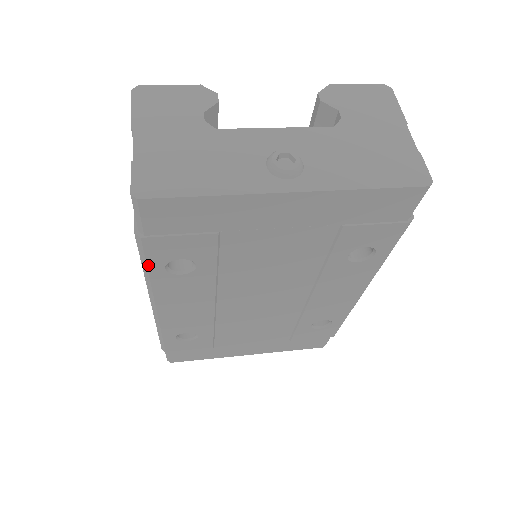
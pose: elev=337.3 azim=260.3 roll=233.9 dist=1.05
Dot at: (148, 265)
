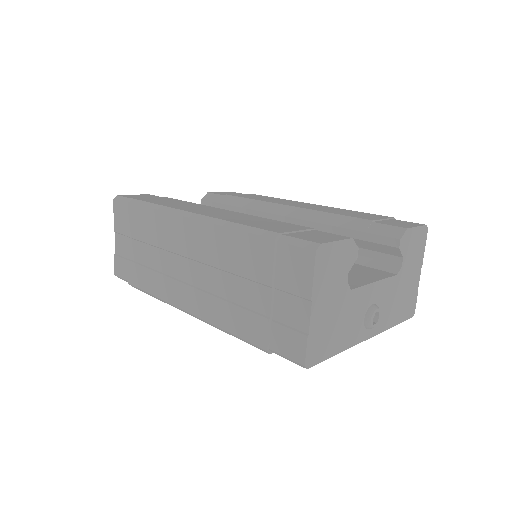
Dot at: (241, 339)
